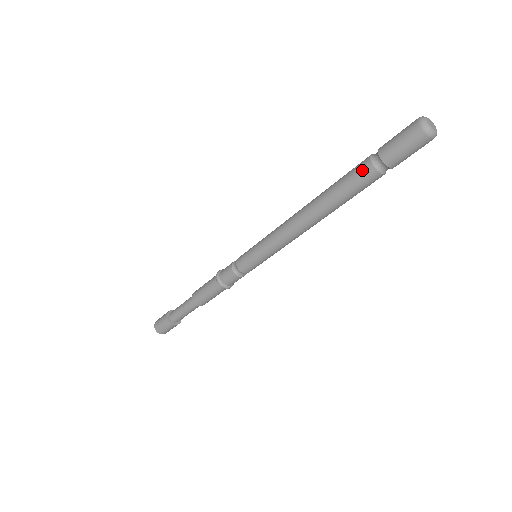
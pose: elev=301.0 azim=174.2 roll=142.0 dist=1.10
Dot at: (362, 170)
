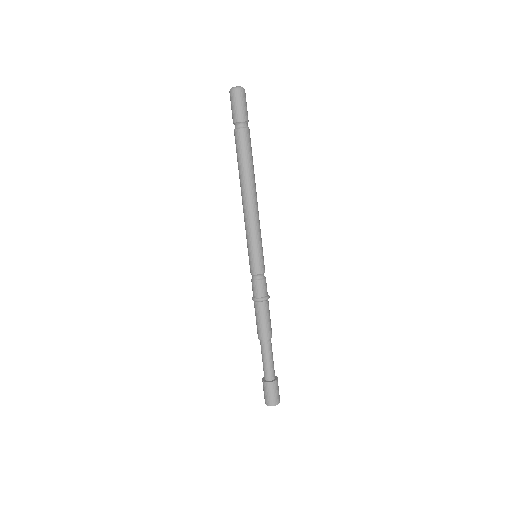
Dot at: occluded
